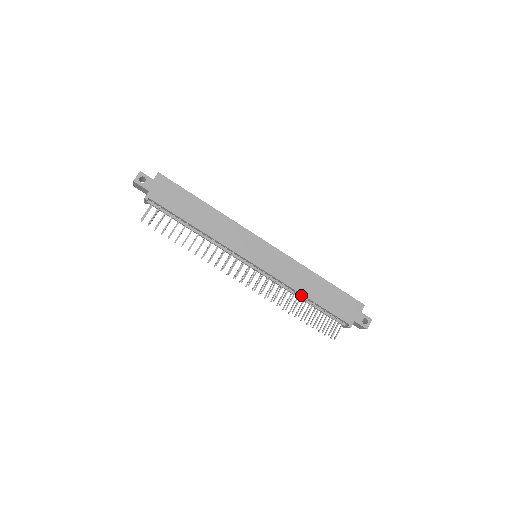
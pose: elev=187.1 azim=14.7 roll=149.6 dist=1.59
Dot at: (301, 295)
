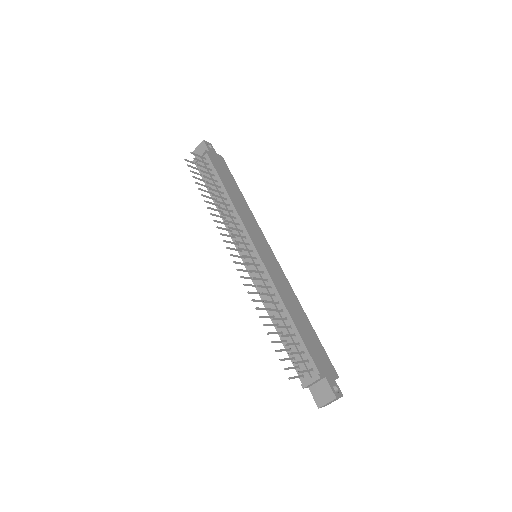
Dot at: (283, 309)
